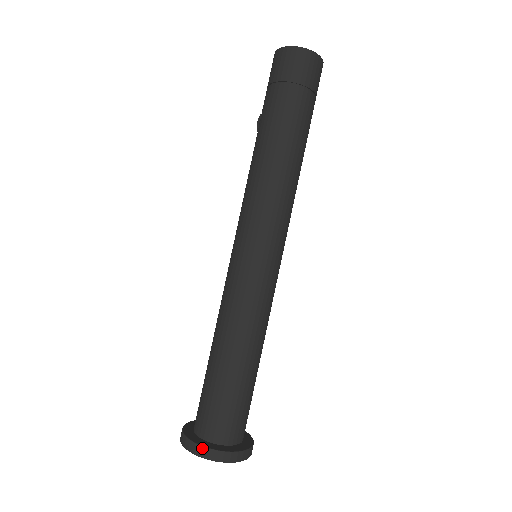
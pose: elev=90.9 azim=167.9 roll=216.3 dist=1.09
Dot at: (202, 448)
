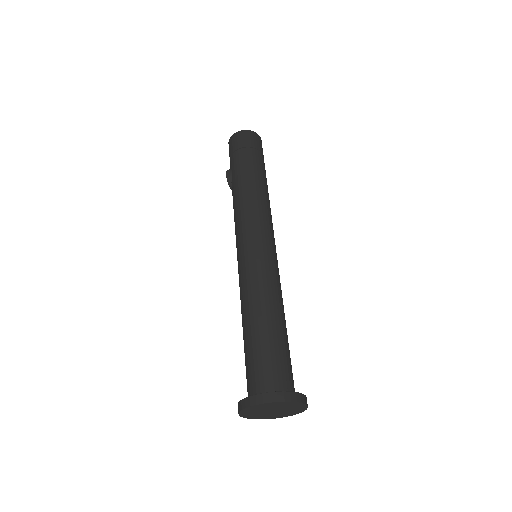
Dot at: (284, 393)
